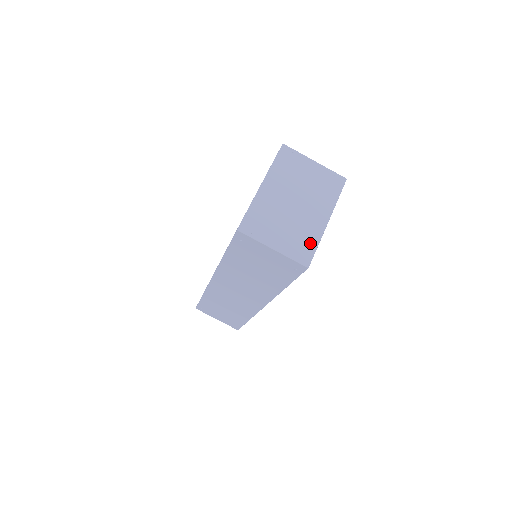
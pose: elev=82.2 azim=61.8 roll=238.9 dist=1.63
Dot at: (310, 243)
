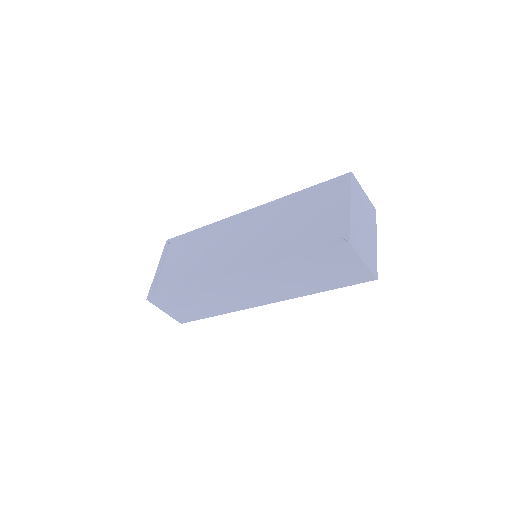
Dot at: (375, 259)
